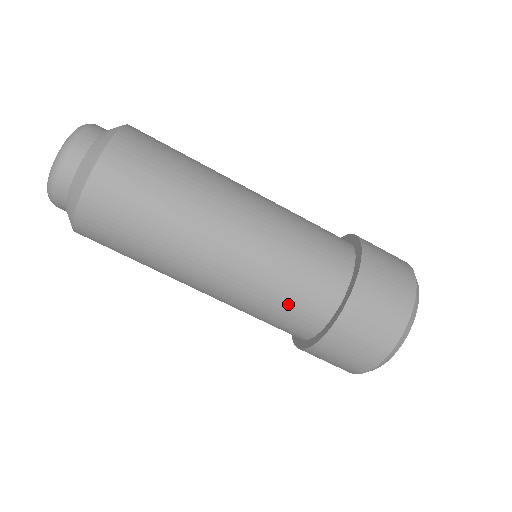
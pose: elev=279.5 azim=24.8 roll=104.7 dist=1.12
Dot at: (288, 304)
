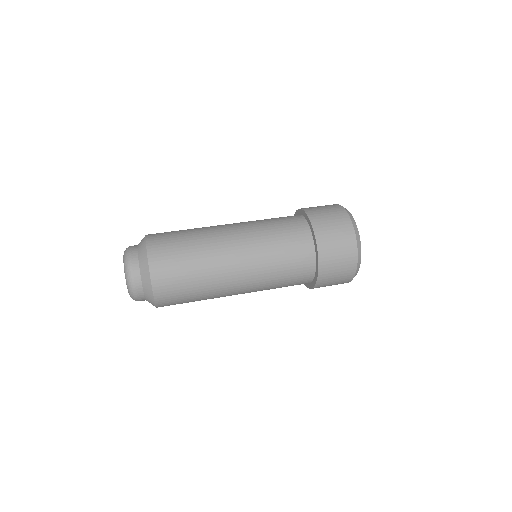
Dot at: (289, 273)
